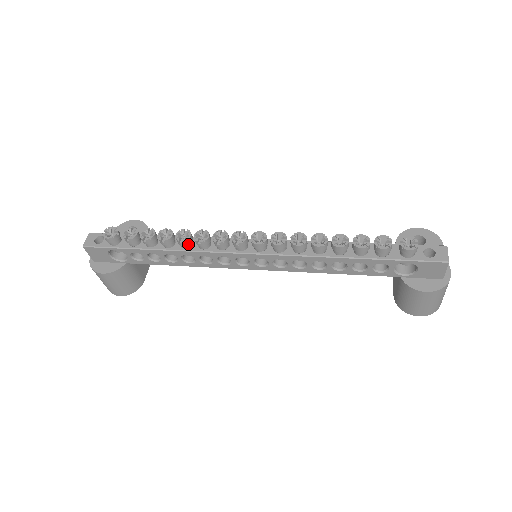
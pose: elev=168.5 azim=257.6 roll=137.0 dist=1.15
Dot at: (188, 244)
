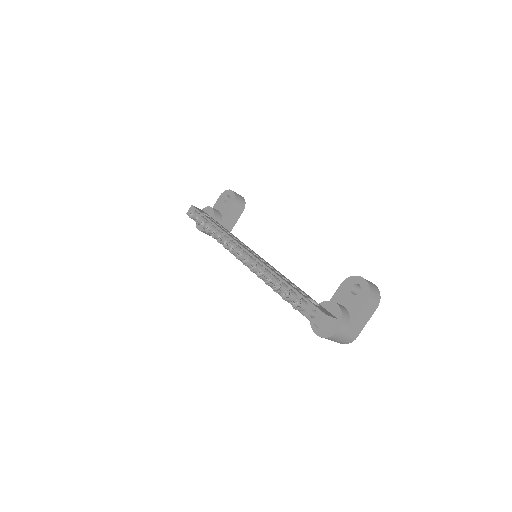
Dot at: occluded
